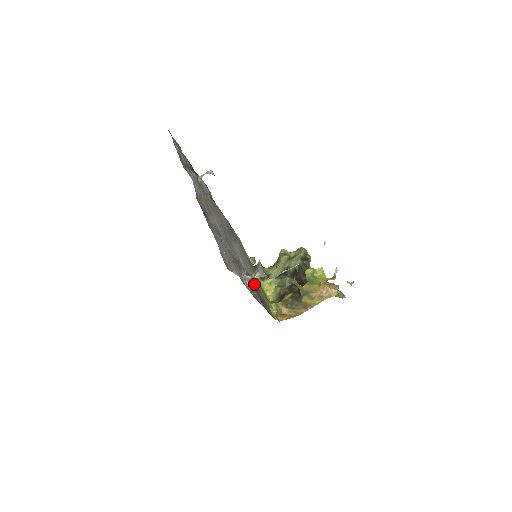
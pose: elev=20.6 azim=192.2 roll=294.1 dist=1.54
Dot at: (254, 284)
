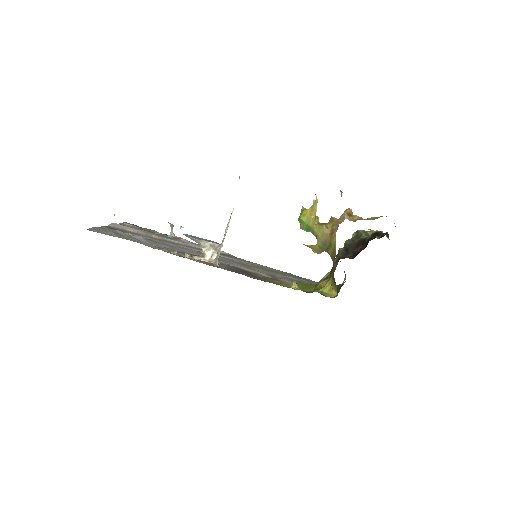
Dot at: occluded
